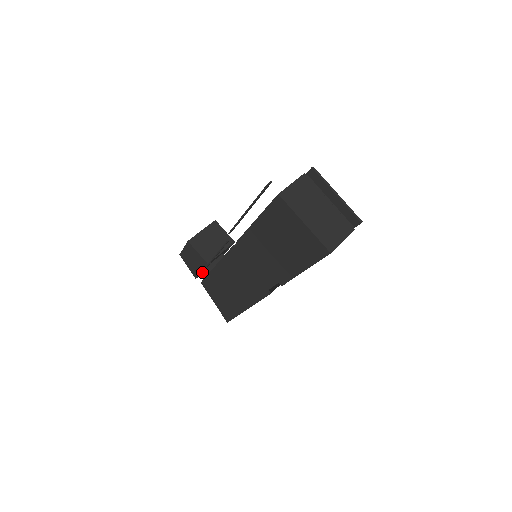
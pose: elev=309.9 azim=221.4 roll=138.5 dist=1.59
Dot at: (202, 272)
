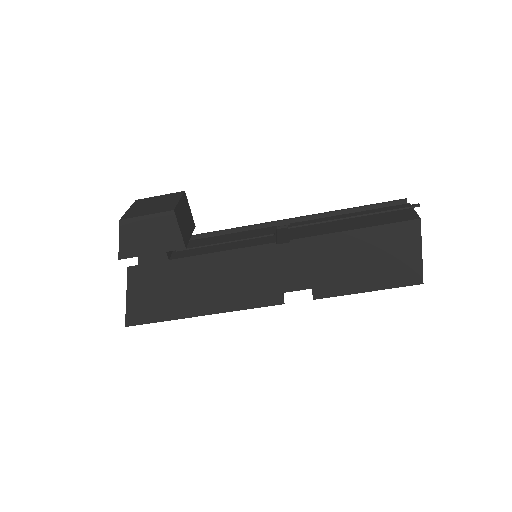
Dot at: occluded
